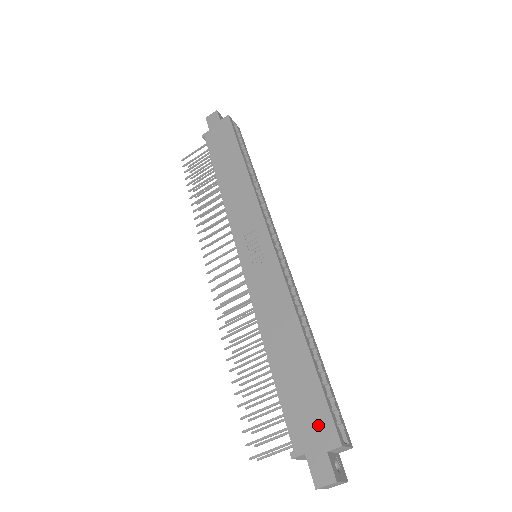
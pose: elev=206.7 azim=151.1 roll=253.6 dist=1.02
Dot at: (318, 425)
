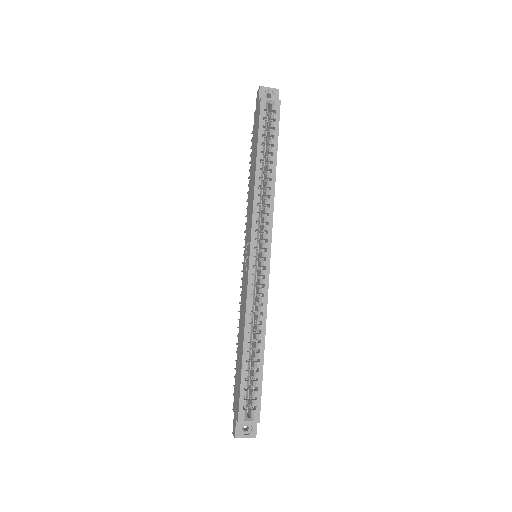
Dot at: (237, 402)
